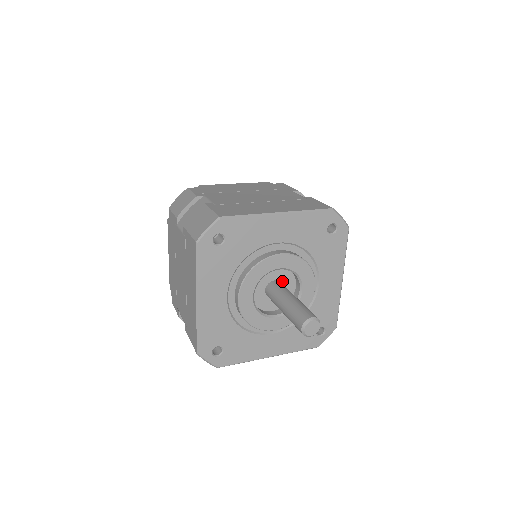
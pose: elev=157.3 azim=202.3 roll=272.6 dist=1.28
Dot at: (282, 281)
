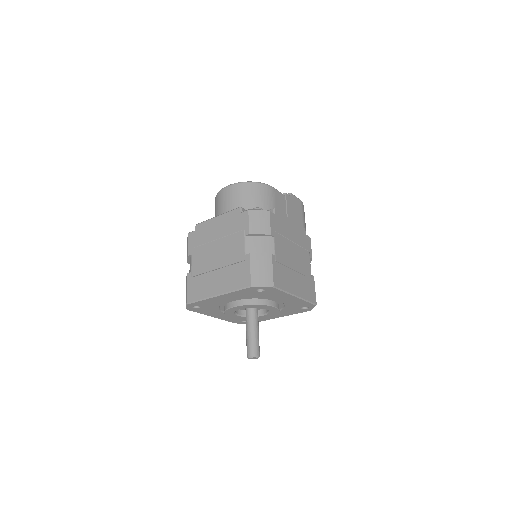
Dot at: occluded
